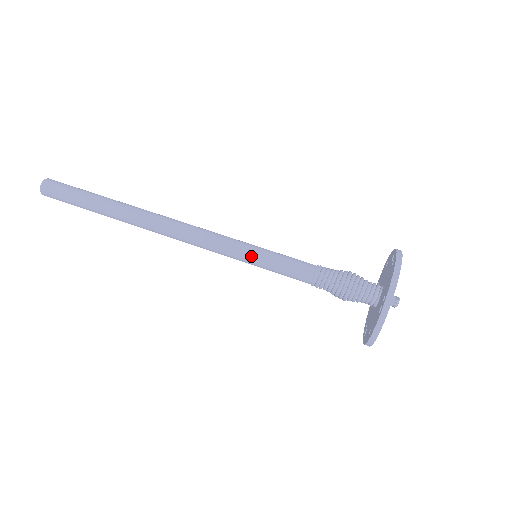
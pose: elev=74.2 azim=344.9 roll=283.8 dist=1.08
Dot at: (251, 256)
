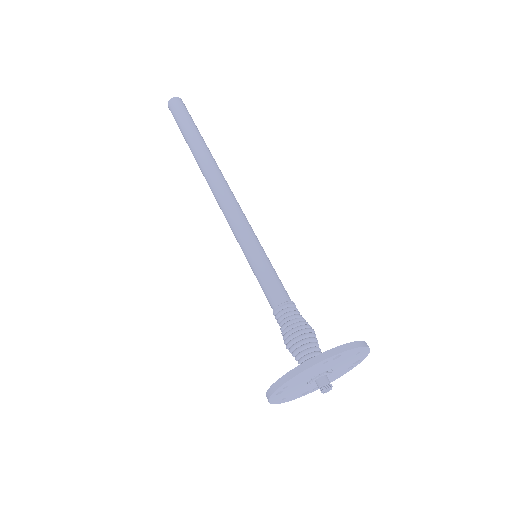
Dot at: (246, 255)
